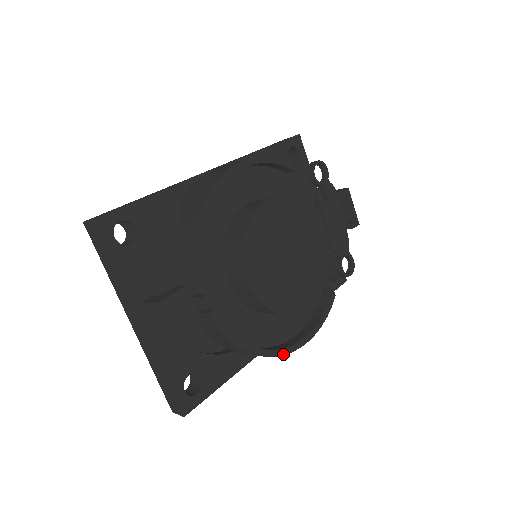
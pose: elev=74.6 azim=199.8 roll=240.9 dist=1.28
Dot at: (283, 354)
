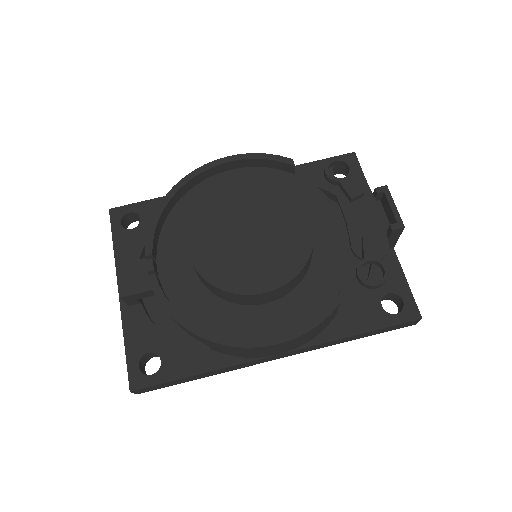
Dot at: (231, 345)
